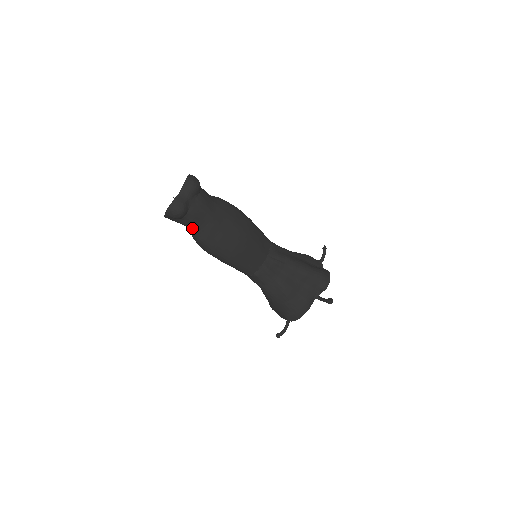
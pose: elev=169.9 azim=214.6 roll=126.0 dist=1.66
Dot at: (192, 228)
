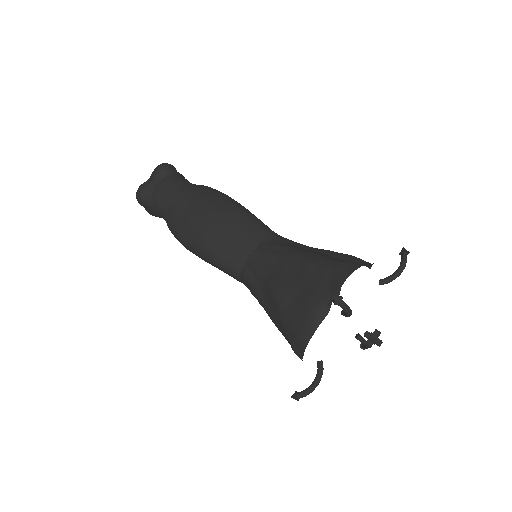
Dot at: (163, 216)
